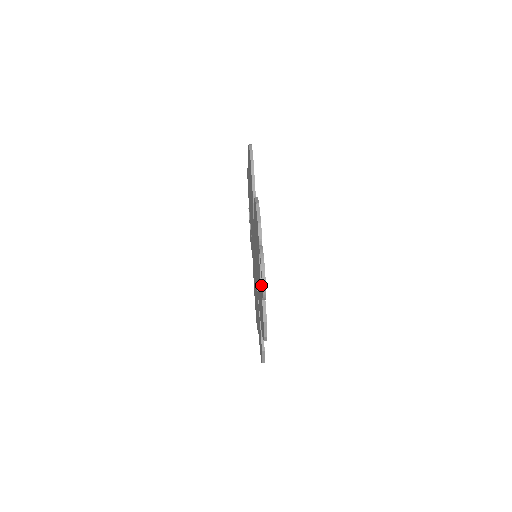
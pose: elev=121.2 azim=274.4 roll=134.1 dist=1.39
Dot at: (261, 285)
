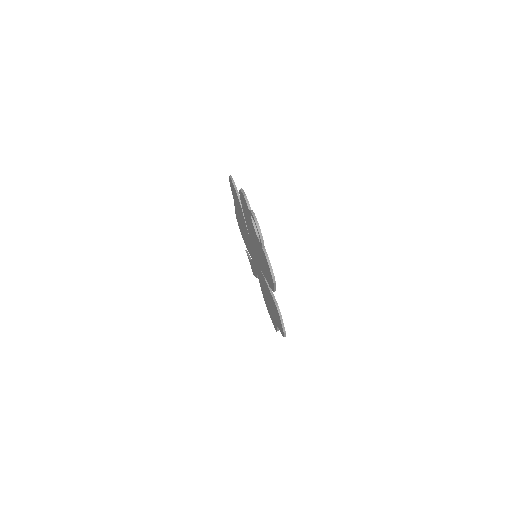
Dot at: (259, 240)
